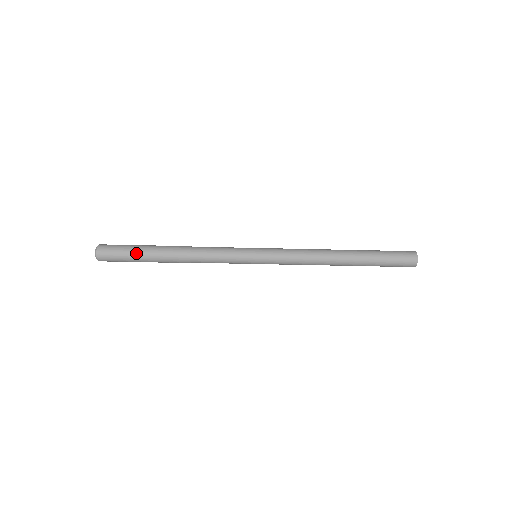
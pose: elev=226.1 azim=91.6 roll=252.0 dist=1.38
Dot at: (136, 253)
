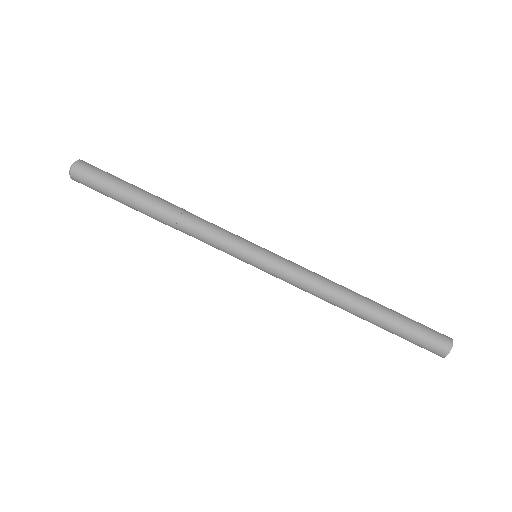
Dot at: (124, 181)
